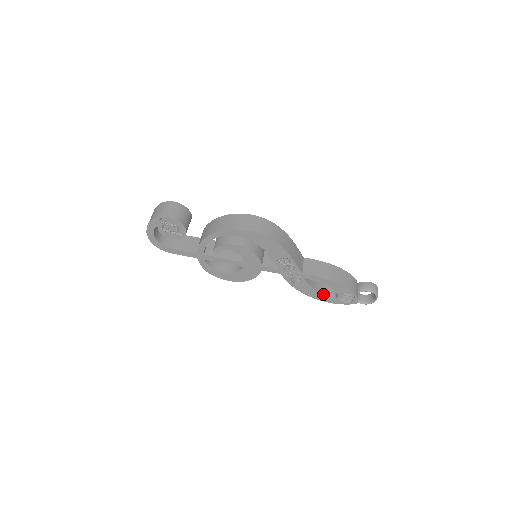
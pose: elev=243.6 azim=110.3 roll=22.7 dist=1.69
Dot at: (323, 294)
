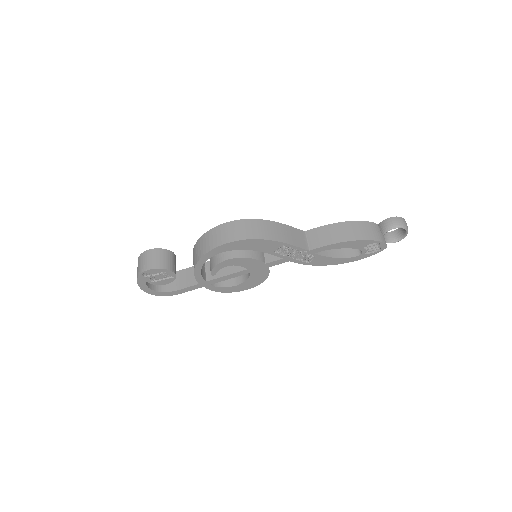
Dot at: (346, 256)
